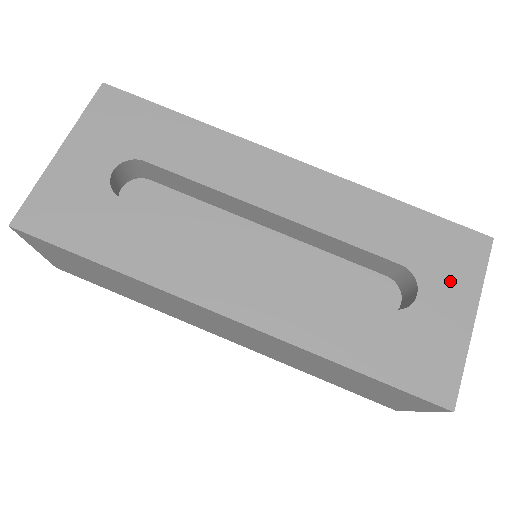
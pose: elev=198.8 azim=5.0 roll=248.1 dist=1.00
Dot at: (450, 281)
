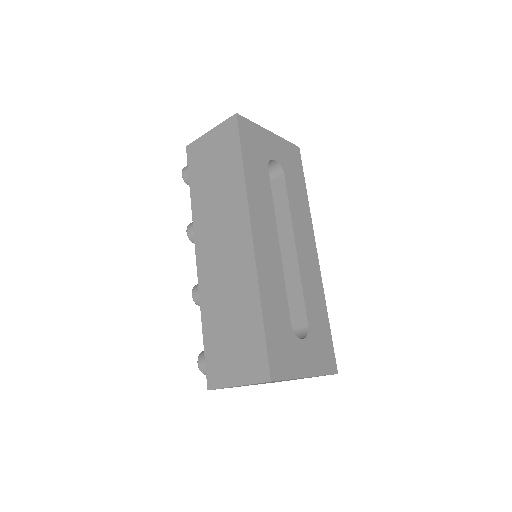
Dot at: (314, 356)
